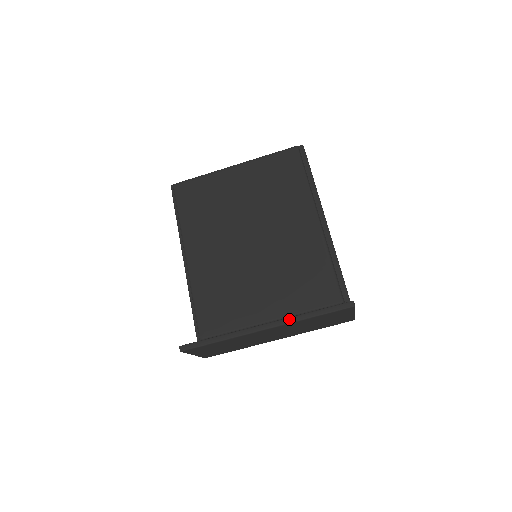
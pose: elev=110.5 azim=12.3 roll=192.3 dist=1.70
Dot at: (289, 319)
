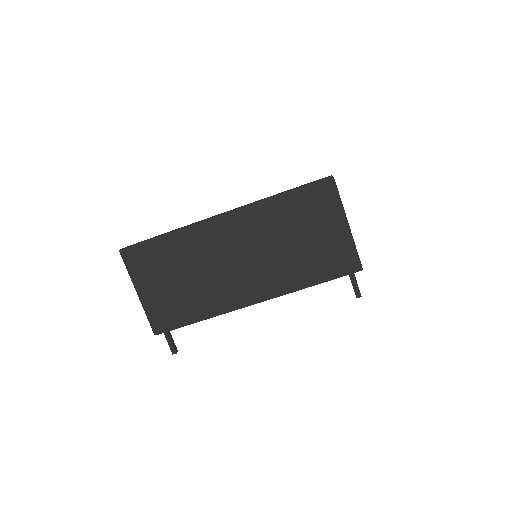
Dot at: occluded
